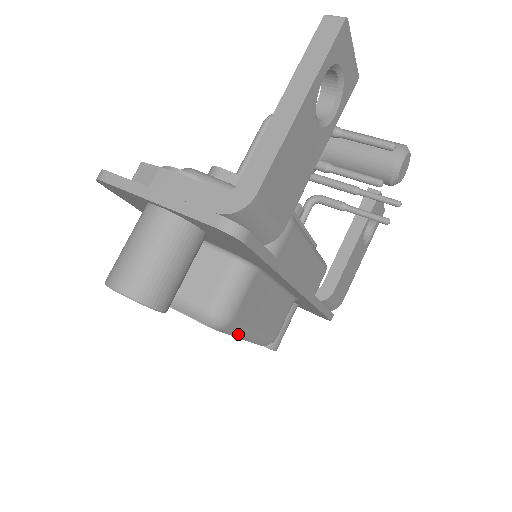
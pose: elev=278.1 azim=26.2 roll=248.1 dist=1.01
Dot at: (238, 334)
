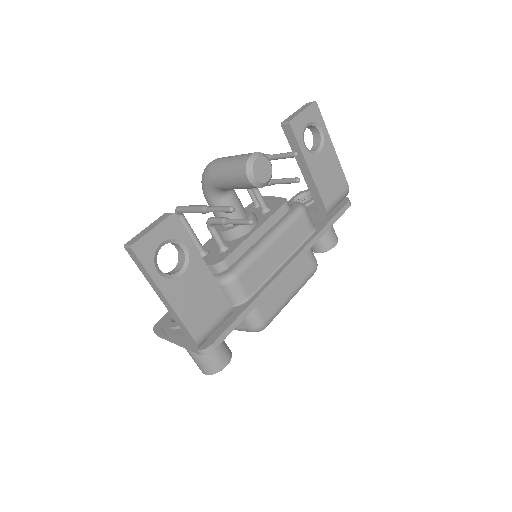
Dot at: occluded
